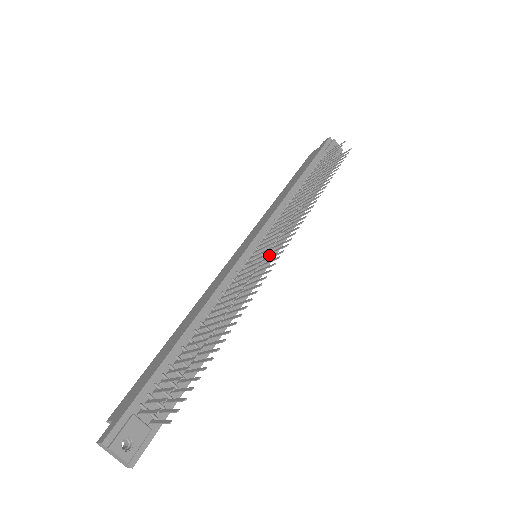
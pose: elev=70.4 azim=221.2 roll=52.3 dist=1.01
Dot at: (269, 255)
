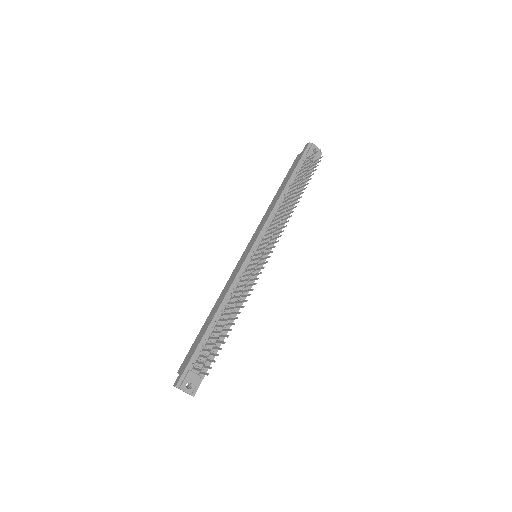
Dot at: occluded
